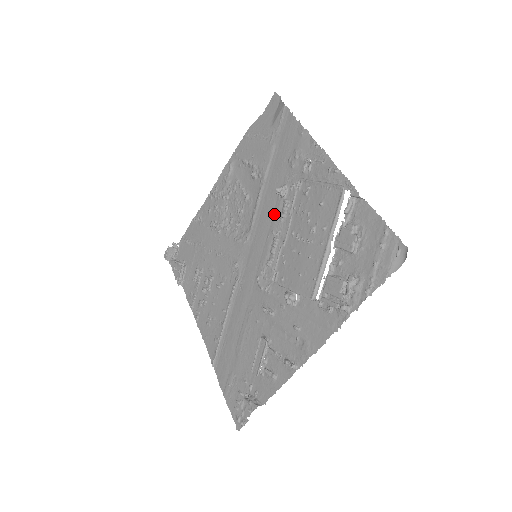
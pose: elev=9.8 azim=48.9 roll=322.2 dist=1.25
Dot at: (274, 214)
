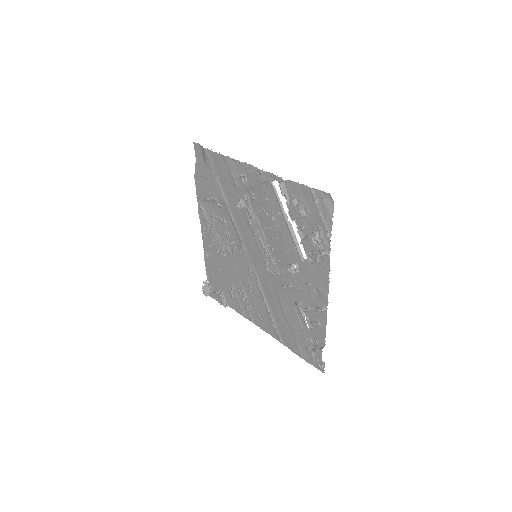
Dot at: (247, 222)
